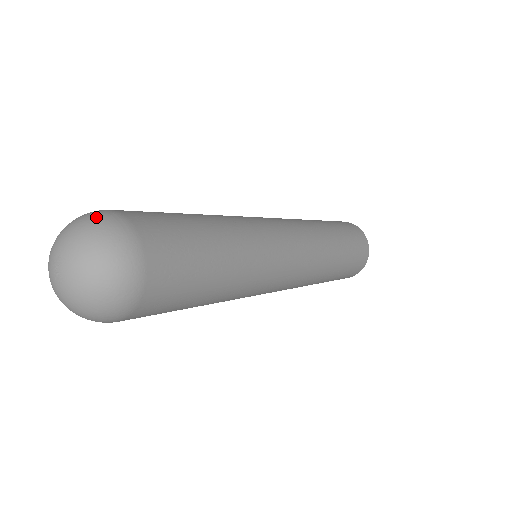
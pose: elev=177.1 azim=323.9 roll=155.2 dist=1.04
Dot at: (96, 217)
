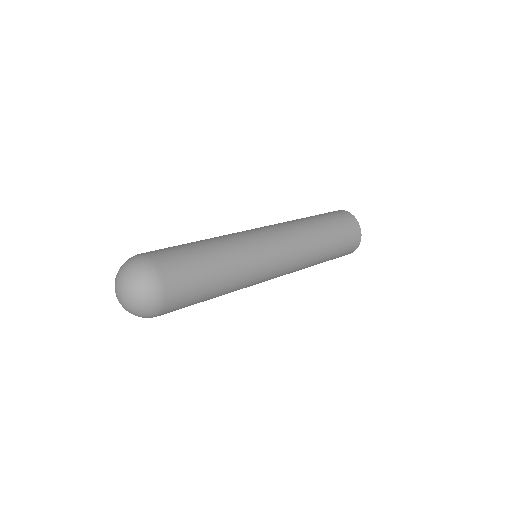
Dot at: (141, 269)
